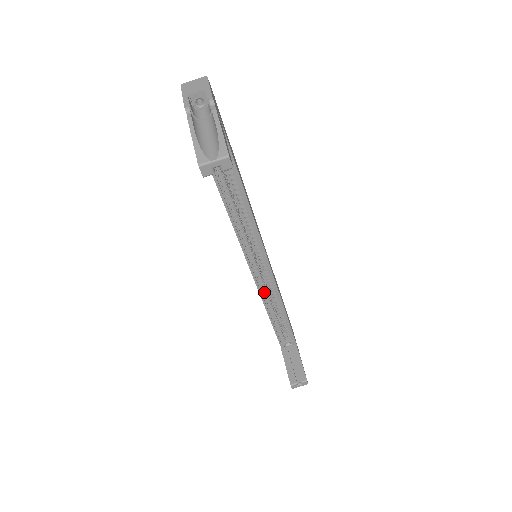
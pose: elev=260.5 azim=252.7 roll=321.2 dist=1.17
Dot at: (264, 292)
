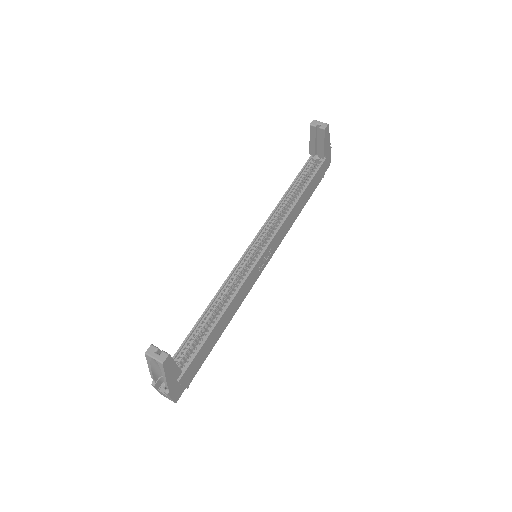
Dot at: (229, 284)
